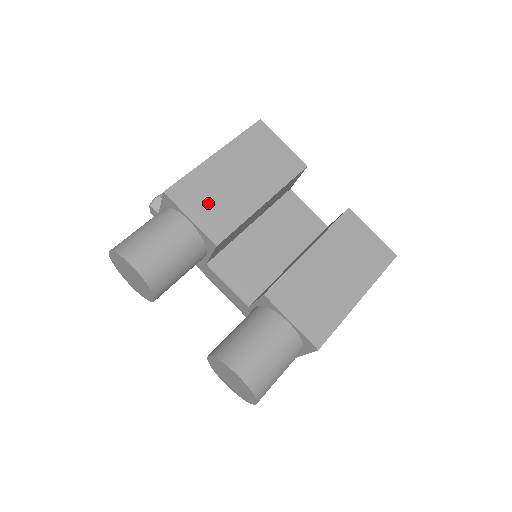
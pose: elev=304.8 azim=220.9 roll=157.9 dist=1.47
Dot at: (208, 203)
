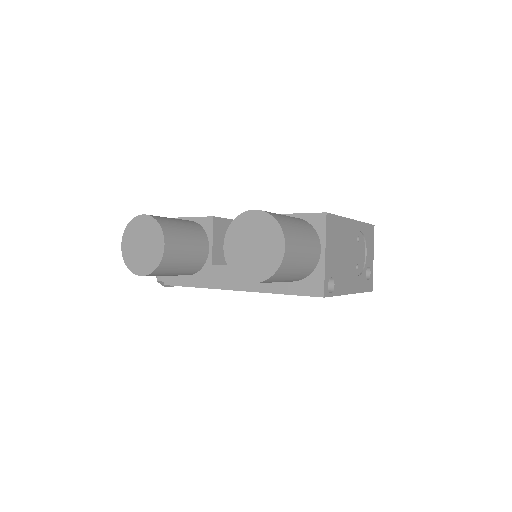
Dot at: occluded
